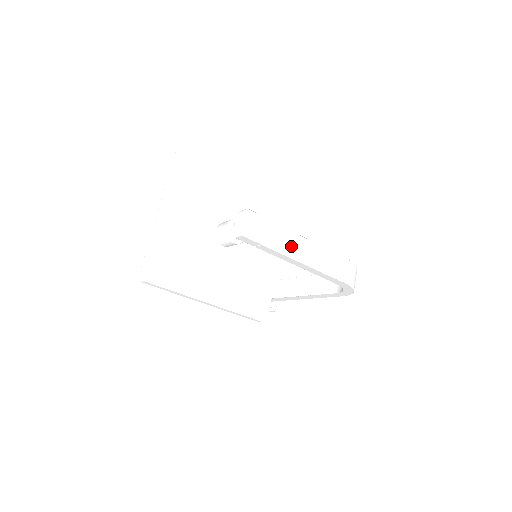
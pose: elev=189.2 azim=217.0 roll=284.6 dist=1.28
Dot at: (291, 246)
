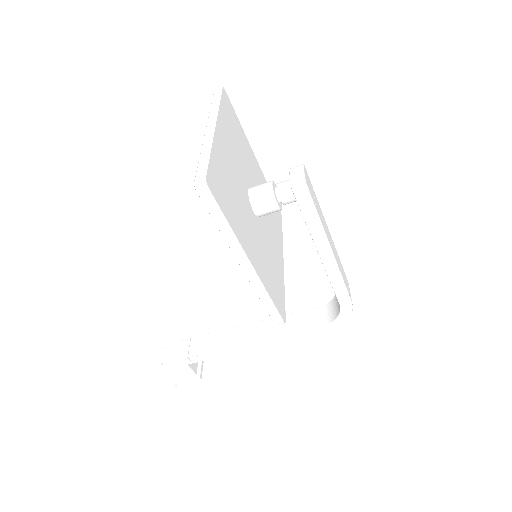
Dot at: (326, 230)
